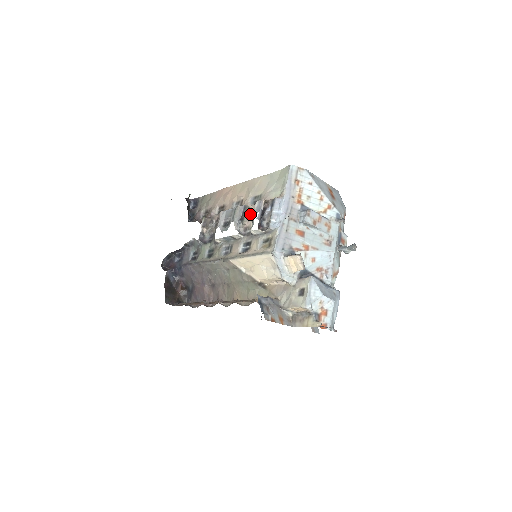
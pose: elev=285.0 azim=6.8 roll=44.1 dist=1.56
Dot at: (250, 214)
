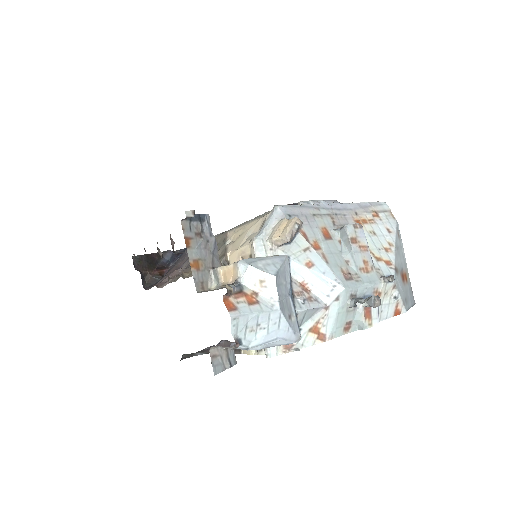
Dot at: occluded
